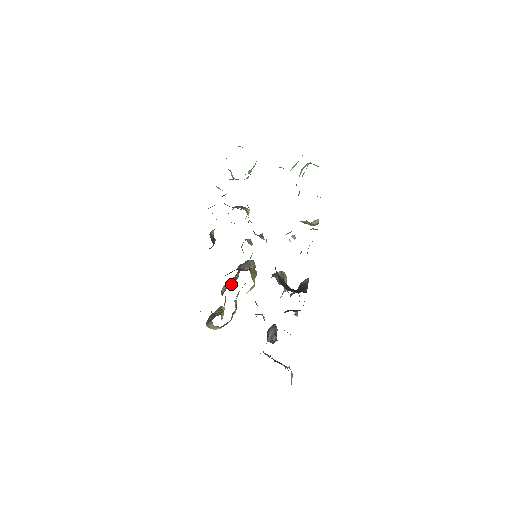
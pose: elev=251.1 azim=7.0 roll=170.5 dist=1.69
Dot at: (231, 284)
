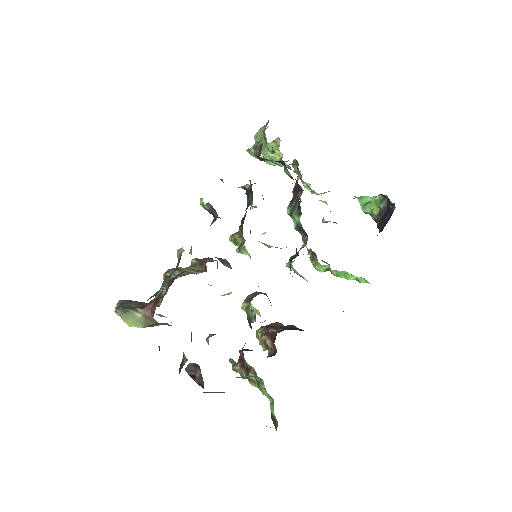
Dot at: (193, 273)
